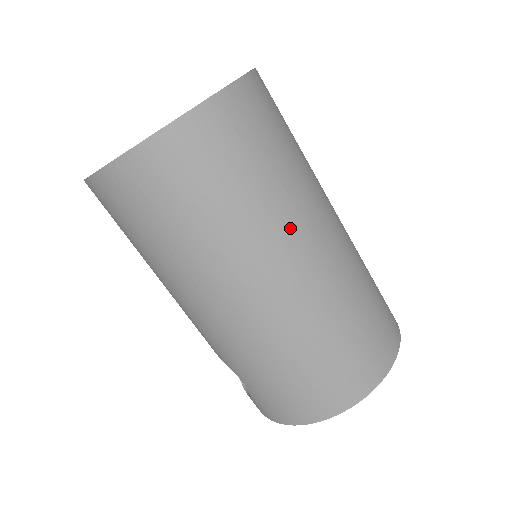
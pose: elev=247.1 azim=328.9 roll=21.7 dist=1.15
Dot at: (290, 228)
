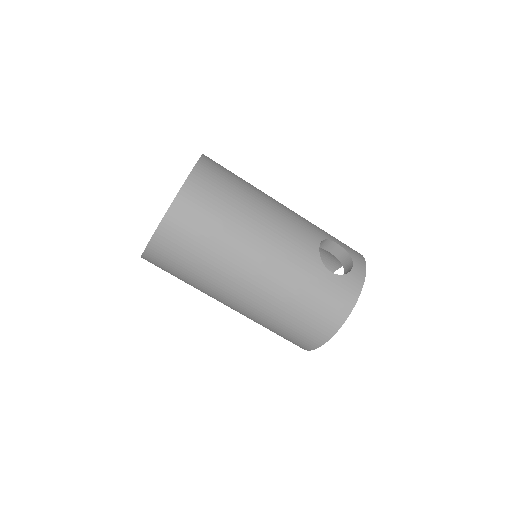
Dot at: (227, 280)
